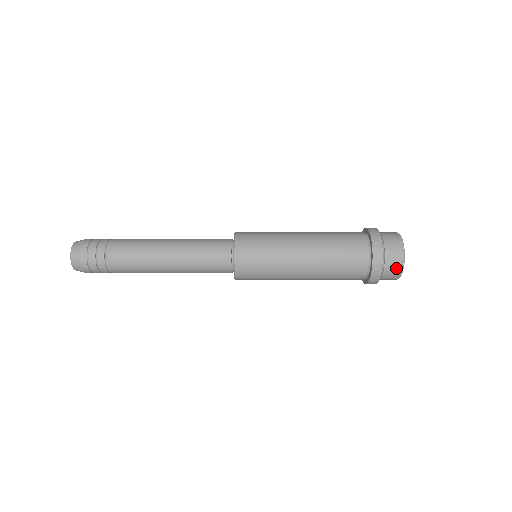
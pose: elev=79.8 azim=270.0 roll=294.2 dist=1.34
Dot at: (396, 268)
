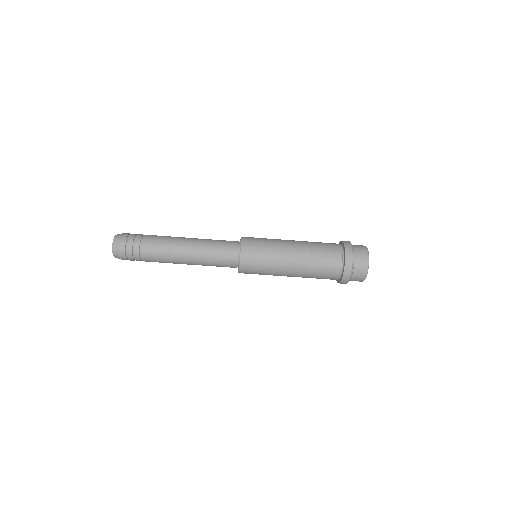
Dot at: (363, 267)
